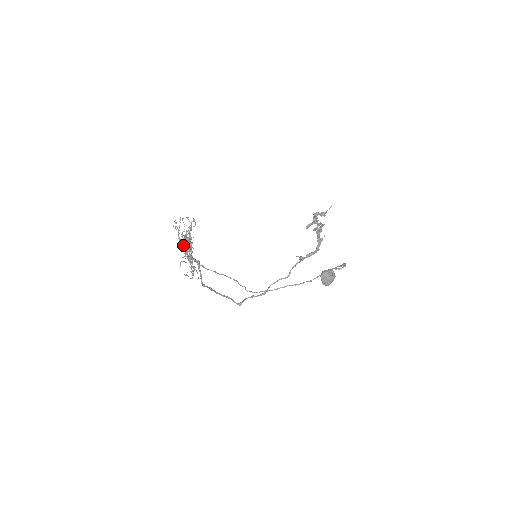
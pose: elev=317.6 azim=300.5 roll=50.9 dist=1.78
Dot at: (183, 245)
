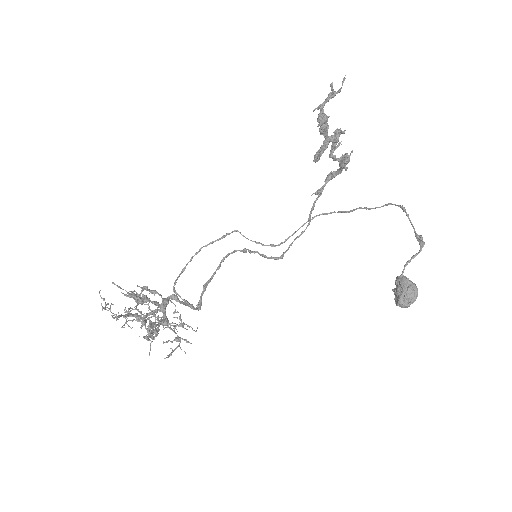
Dot at: occluded
